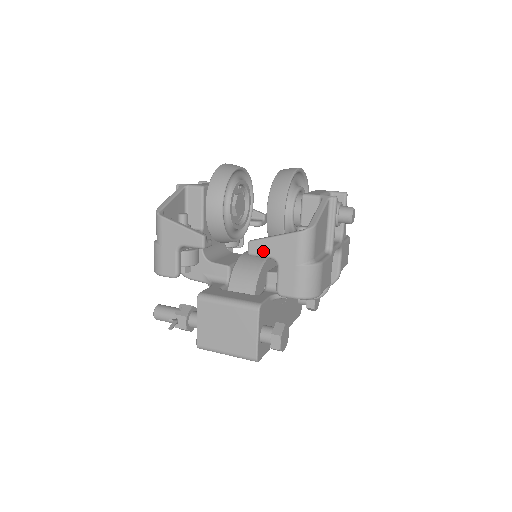
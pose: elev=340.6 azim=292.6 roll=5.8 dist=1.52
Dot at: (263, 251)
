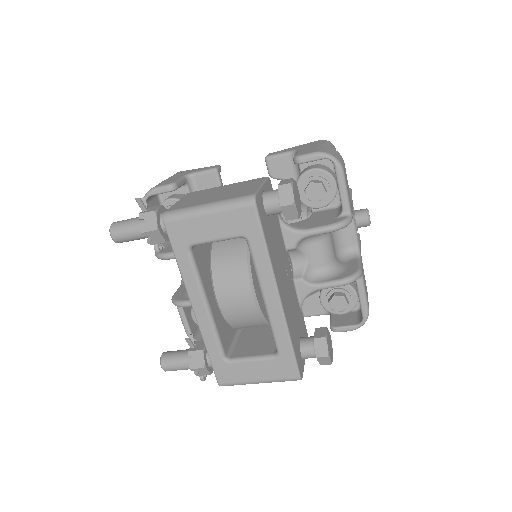
Dot at: (282, 152)
